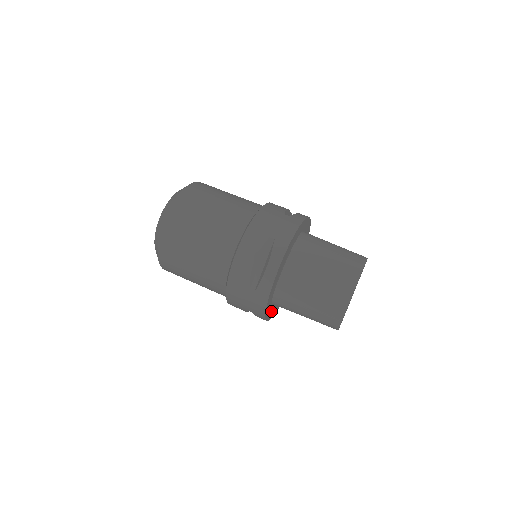
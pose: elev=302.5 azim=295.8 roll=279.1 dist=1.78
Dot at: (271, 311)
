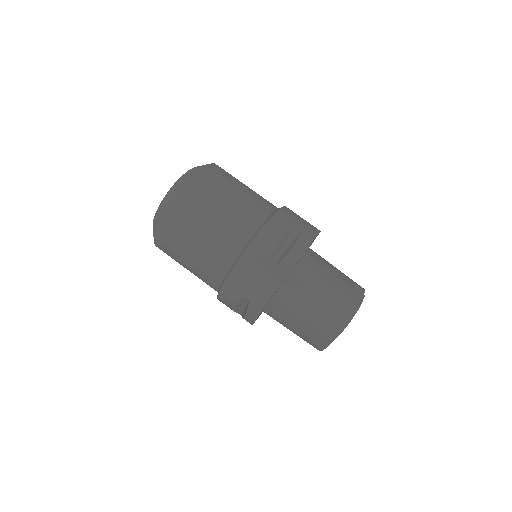
Dot at: occluded
